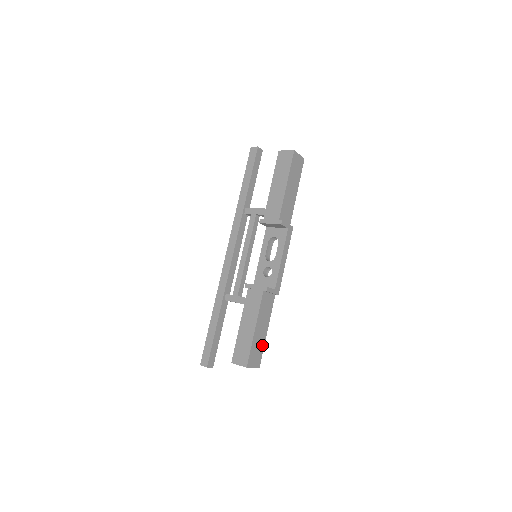
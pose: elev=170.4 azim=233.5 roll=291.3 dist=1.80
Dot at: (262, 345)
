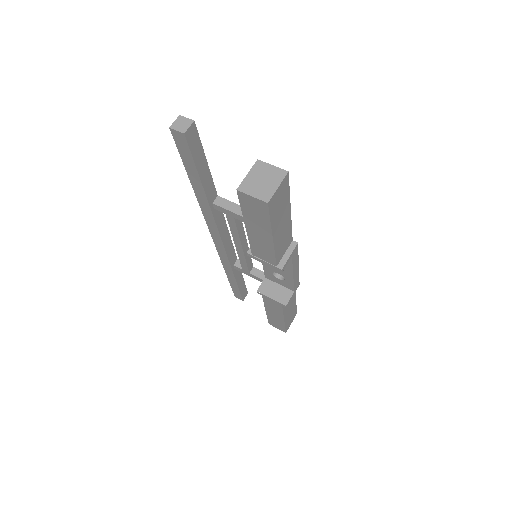
Dot at: (294, 308)
